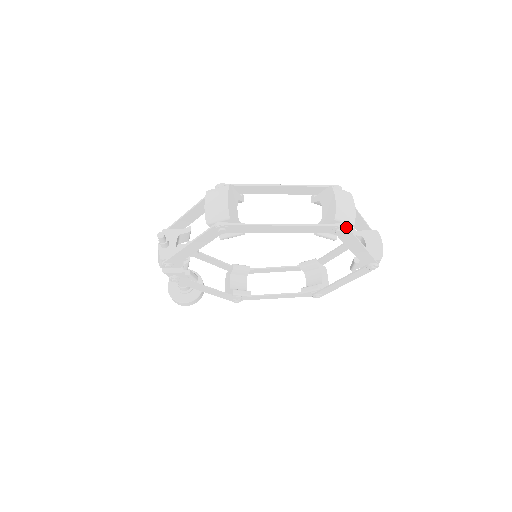
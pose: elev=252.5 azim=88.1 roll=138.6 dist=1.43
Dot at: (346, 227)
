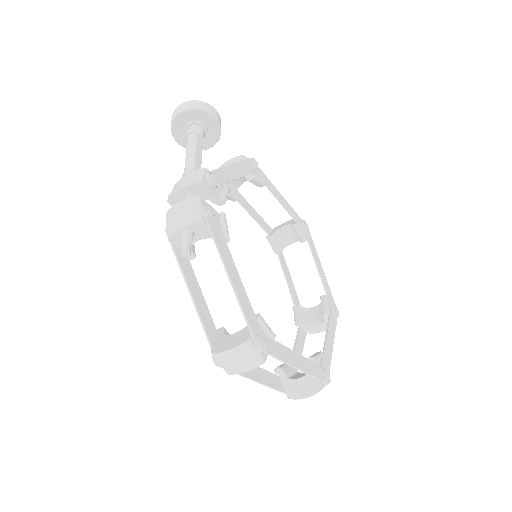
Dot at: occluded
